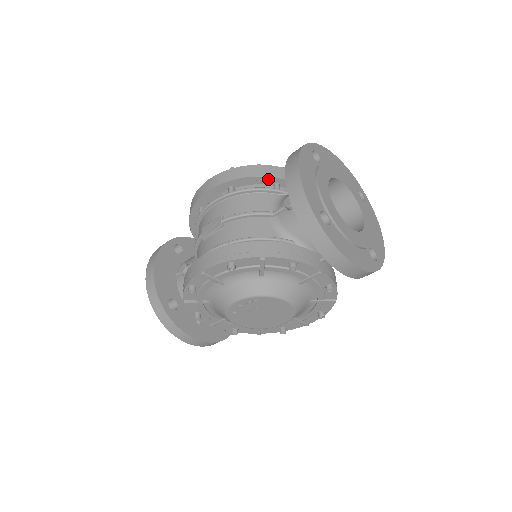
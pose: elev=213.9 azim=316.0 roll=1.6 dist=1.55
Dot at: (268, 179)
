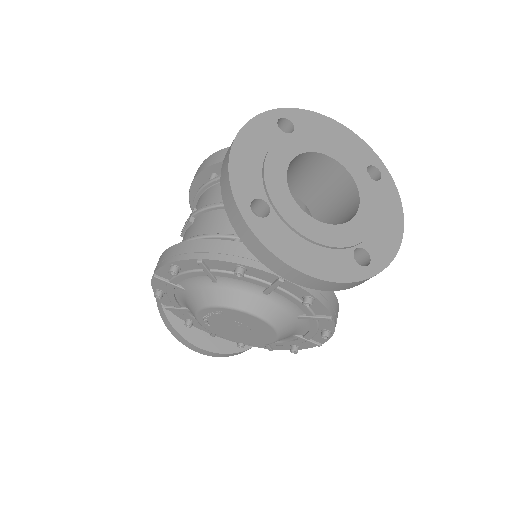
Dot at: occluded
